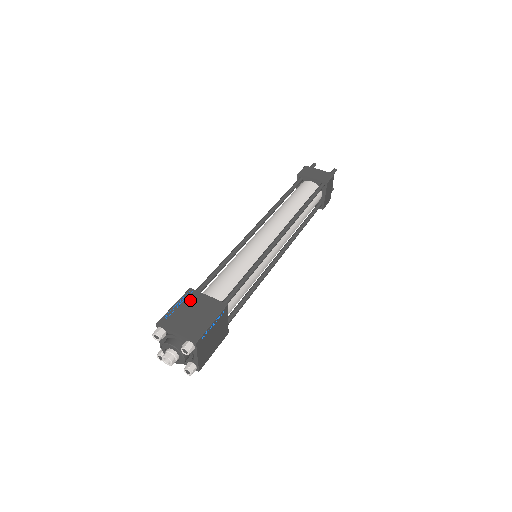
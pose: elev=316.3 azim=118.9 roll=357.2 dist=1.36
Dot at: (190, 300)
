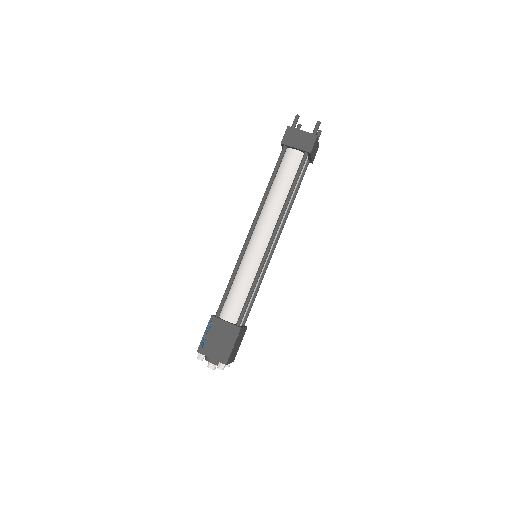
Dot at: (214, 328)
